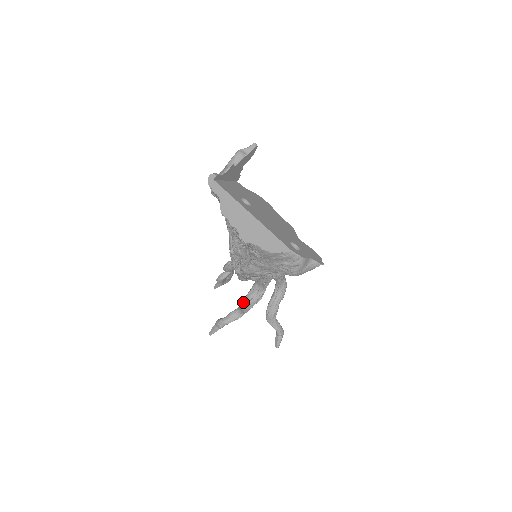
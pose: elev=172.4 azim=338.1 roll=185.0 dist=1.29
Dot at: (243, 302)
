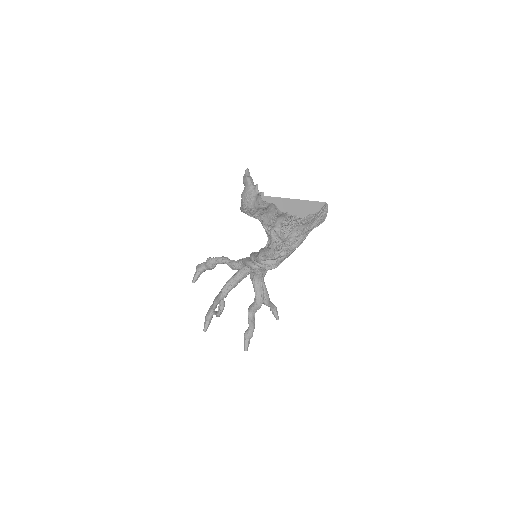
Dot at: (258, 300)
